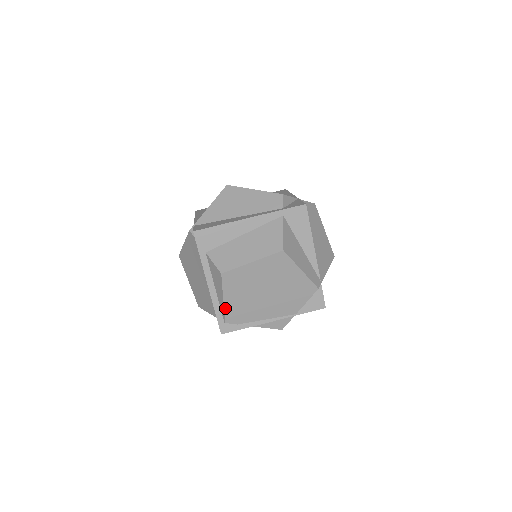
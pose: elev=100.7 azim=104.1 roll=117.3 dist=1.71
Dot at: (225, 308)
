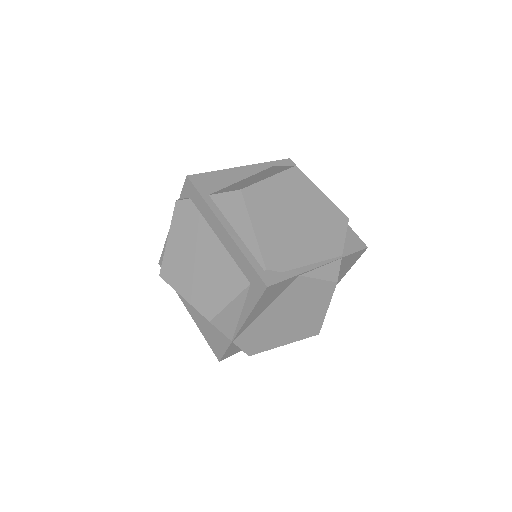
Dot at: (259, 243)
